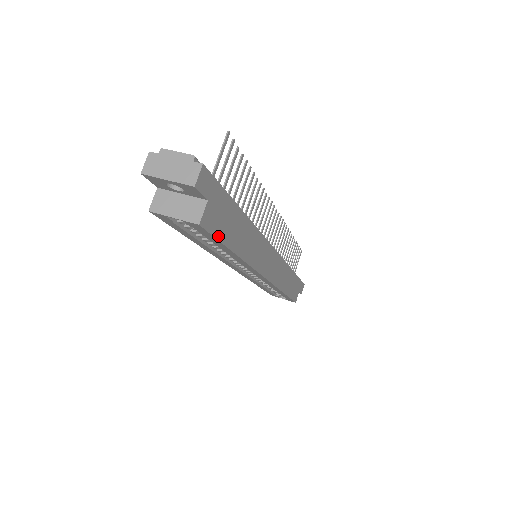
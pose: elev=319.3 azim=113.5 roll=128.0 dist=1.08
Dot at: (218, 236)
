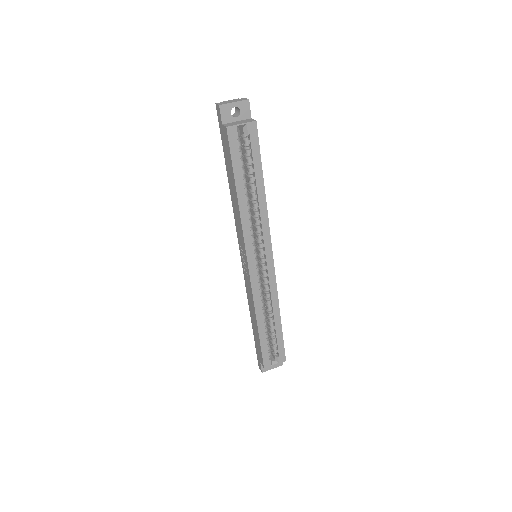
Dot at: (259, 149)
